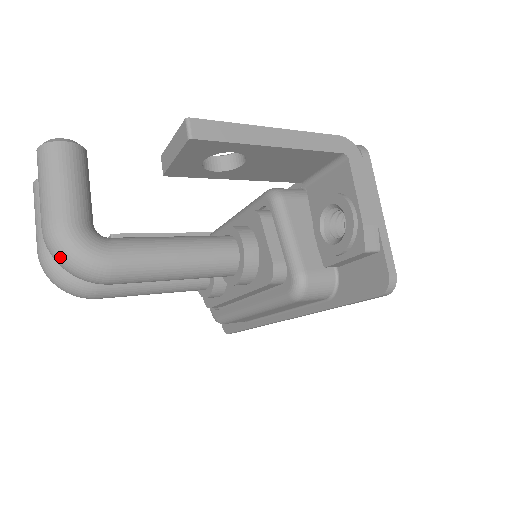
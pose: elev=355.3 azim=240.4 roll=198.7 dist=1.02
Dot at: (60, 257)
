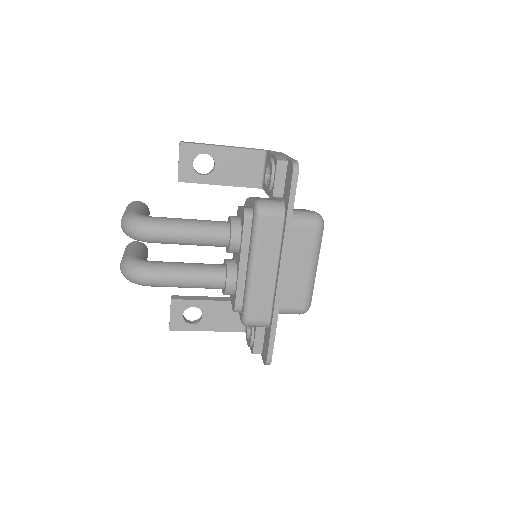
Dot at: (127, 222)
